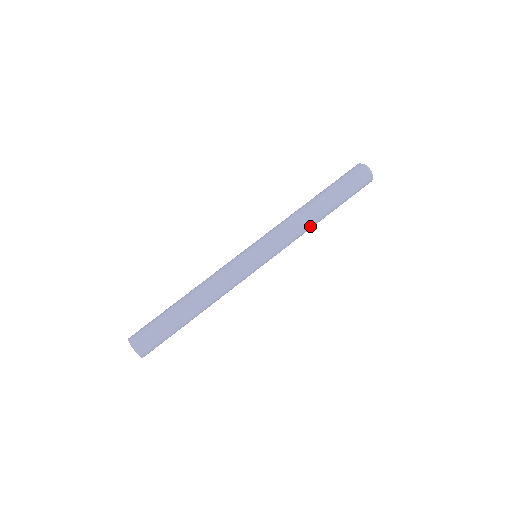
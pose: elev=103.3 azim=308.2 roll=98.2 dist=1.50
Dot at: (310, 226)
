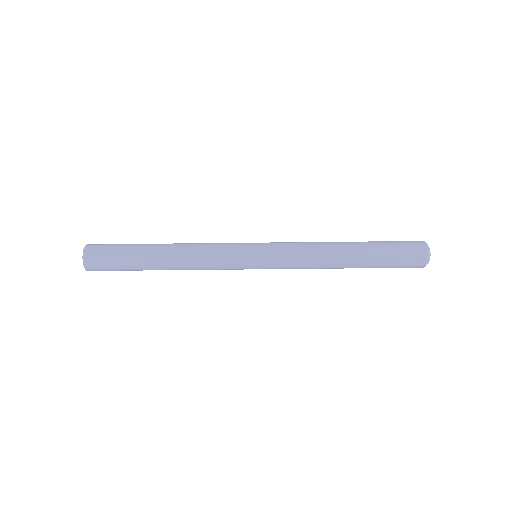
Dot at: (328, 266)
